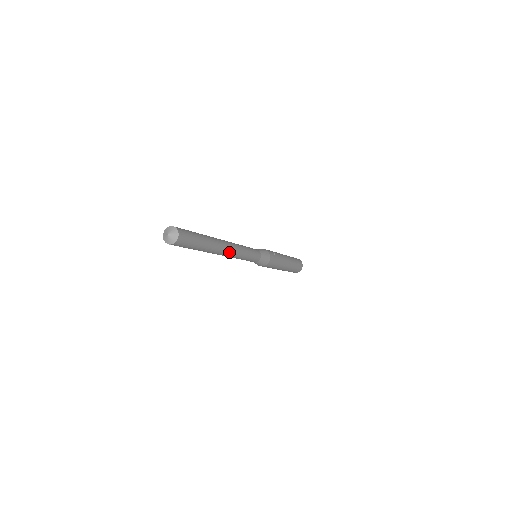
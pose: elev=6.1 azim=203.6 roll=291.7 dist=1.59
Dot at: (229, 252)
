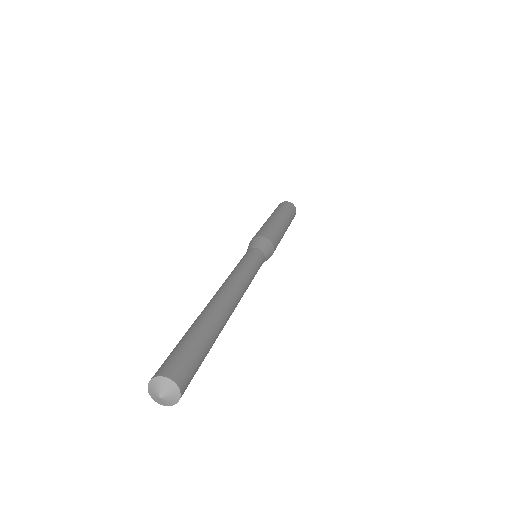
Dot at: occluded
